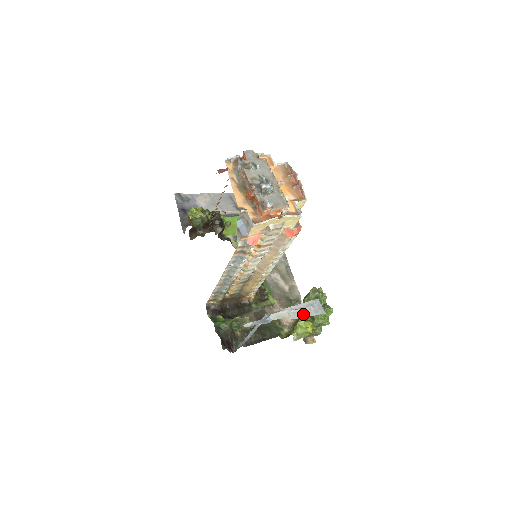
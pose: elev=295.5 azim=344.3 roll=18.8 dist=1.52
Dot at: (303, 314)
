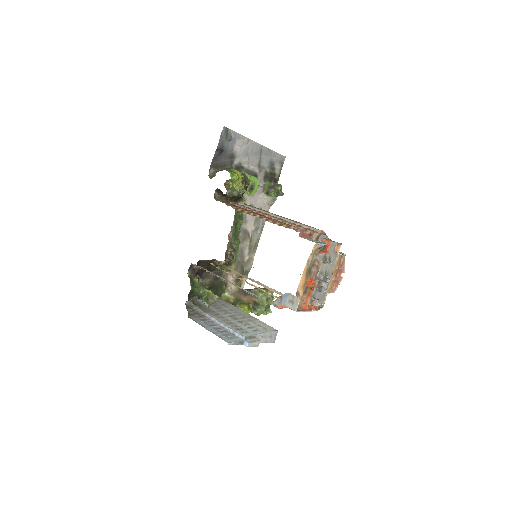
Dot at: (264, 340)
